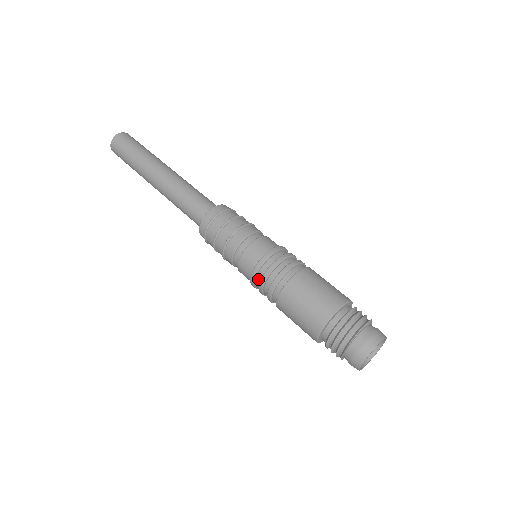
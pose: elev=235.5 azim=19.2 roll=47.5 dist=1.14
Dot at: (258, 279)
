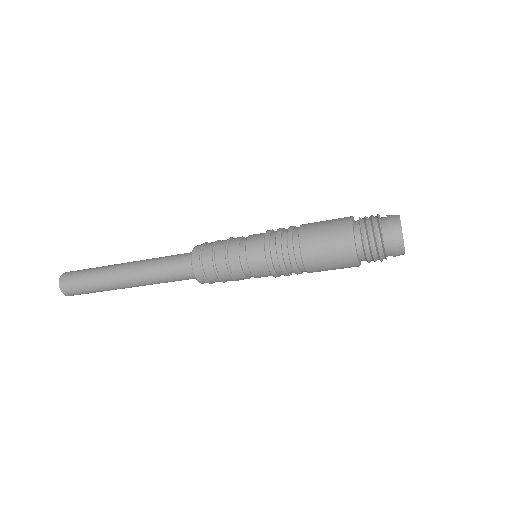
Dot at: (276, 267)
